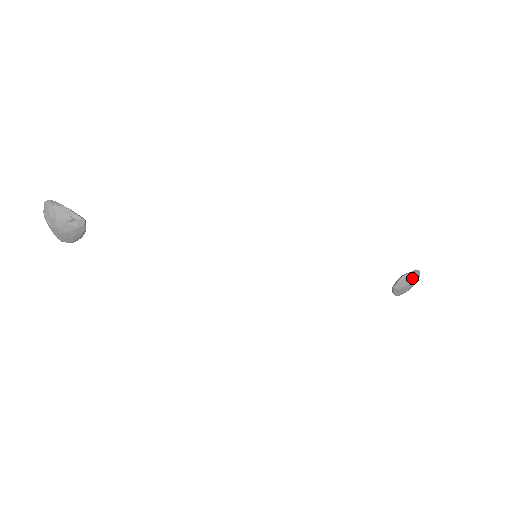
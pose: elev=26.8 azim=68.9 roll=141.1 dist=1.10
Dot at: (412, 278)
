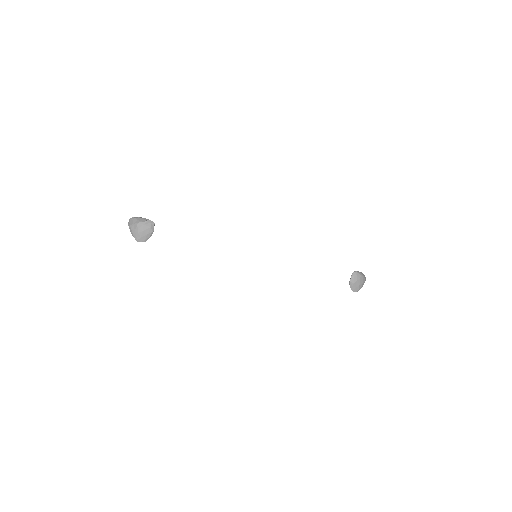
Dot at: (360, 274)
